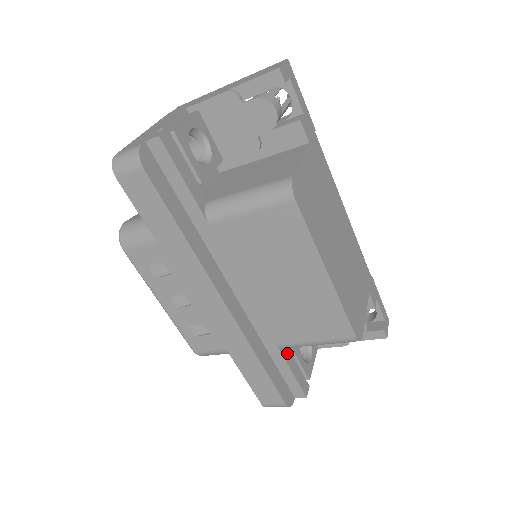
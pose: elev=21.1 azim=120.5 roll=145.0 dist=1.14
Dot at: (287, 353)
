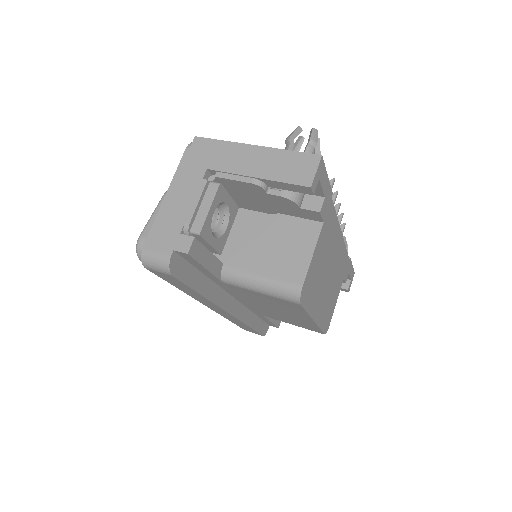
Dot at: occluded
